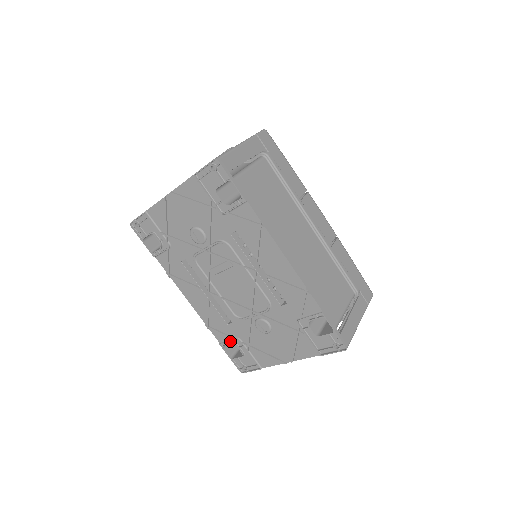
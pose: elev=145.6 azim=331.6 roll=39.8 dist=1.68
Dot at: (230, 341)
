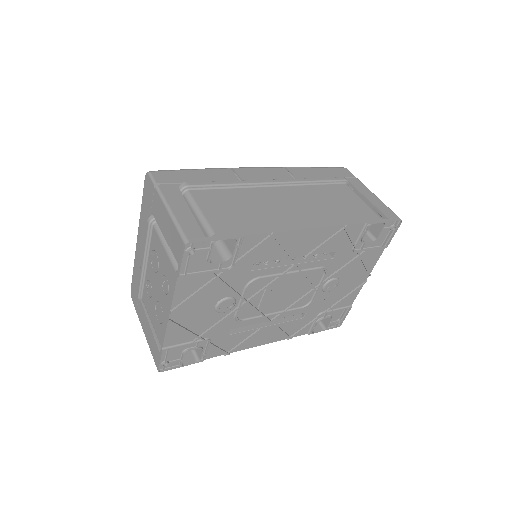
Dot at: (314, 323)
